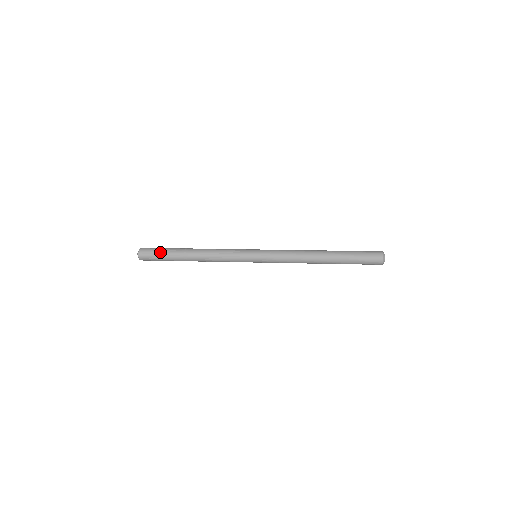
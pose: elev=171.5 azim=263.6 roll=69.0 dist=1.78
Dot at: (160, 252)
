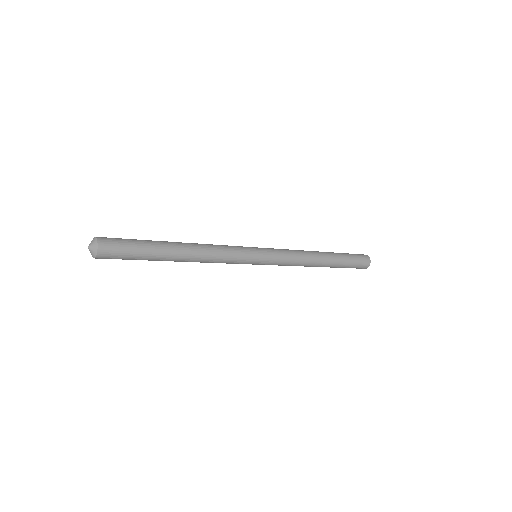
Dot at: (133, 240)
